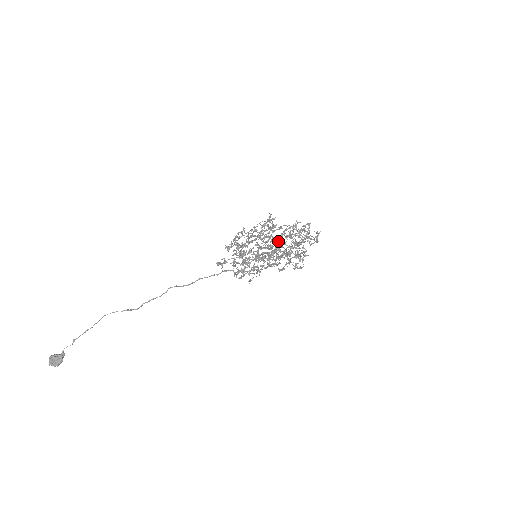
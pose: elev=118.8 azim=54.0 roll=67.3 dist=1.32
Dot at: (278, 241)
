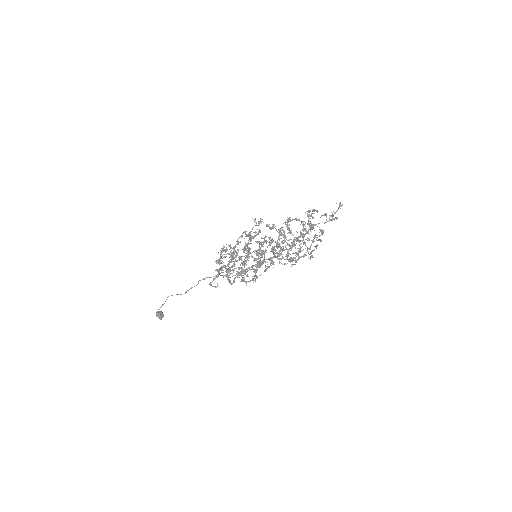
Dot at: occluded
